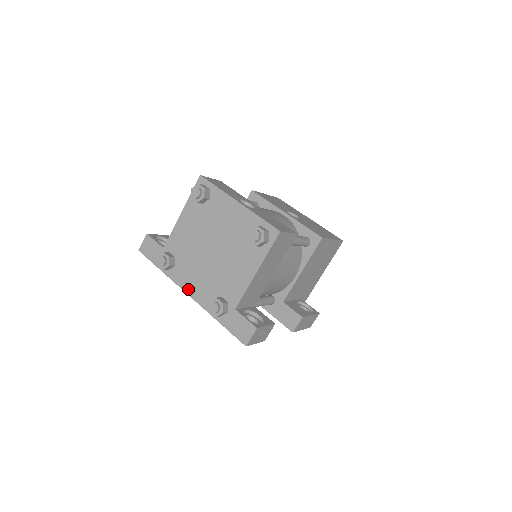
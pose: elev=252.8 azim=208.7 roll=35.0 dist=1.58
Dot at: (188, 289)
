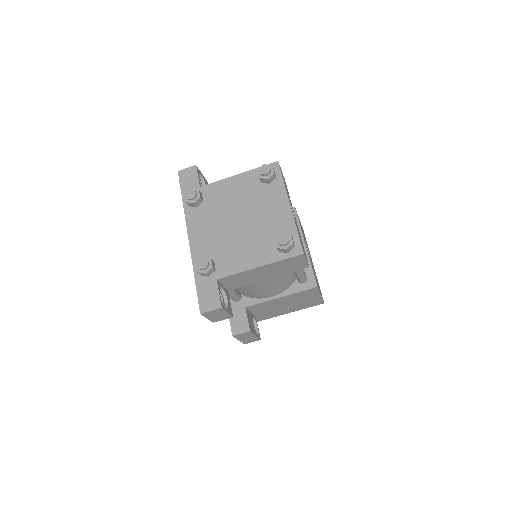
Dot at: (192, 233)
